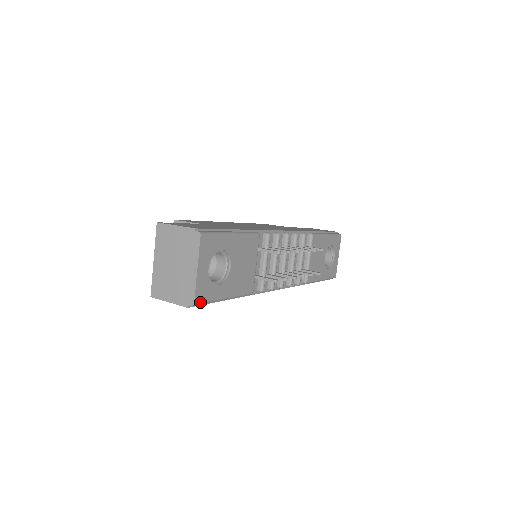
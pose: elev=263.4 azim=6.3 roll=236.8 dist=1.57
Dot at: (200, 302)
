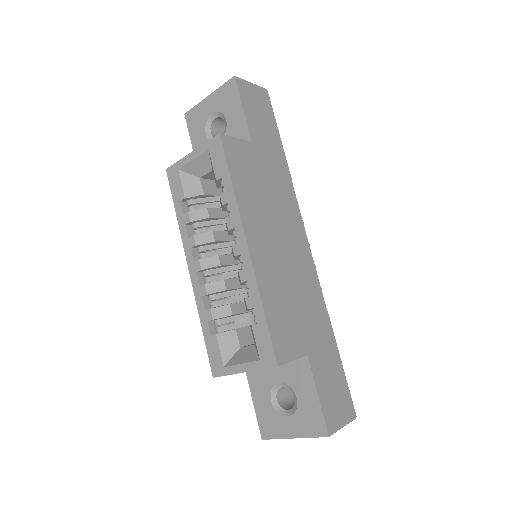
Dot at: occluded
